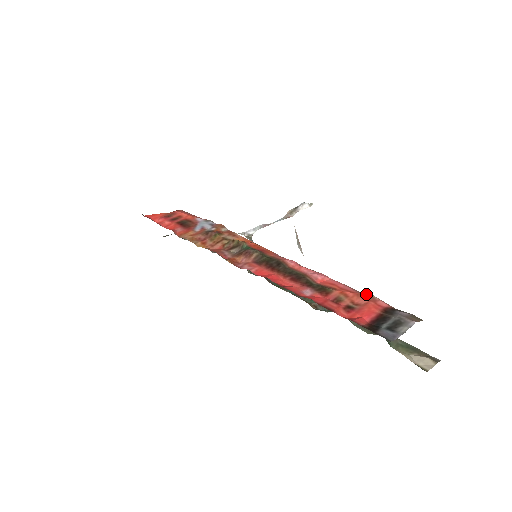
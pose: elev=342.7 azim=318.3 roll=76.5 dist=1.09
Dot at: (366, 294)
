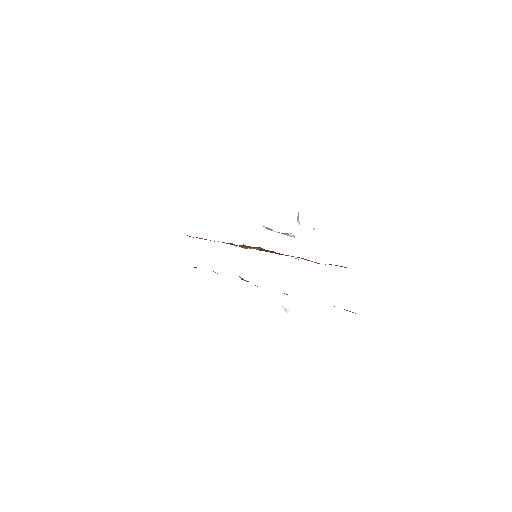
Dot at: occluded
